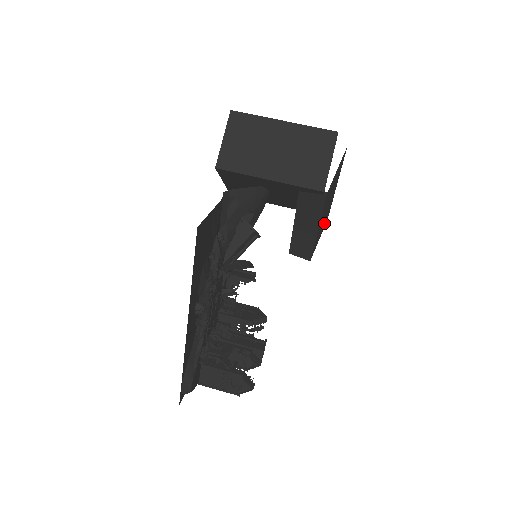
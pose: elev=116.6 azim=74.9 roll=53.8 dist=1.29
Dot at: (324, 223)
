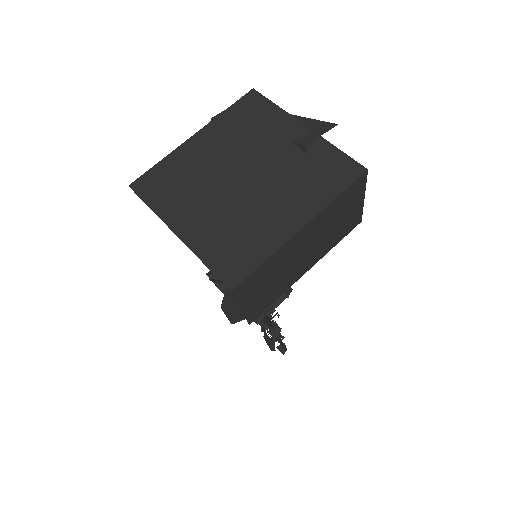
Dot at: occluded
